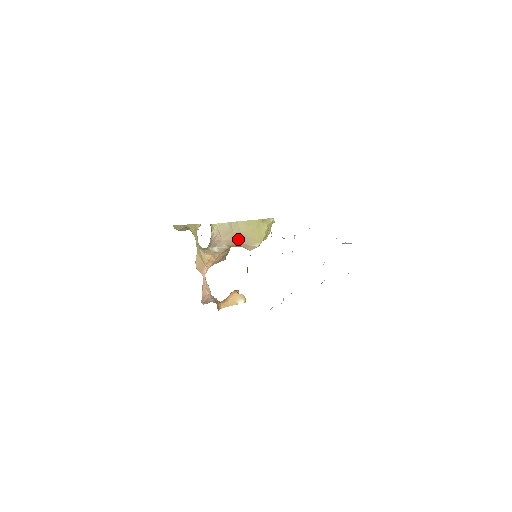
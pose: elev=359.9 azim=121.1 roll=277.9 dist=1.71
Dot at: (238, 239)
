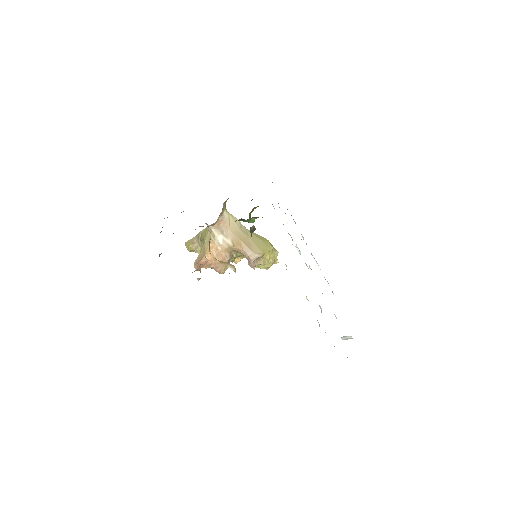
Dot at: (243, 241)
